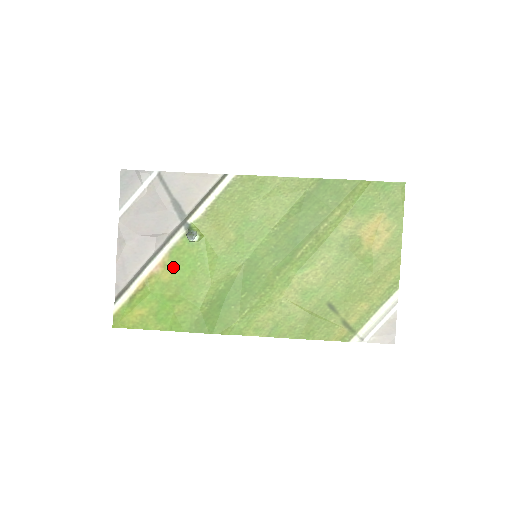
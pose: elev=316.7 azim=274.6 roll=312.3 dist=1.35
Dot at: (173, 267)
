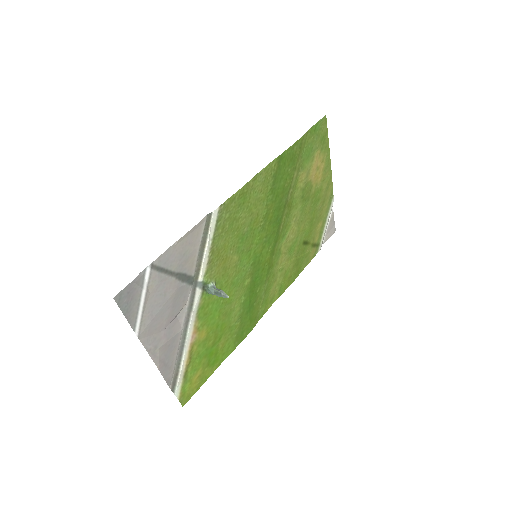
Dot at: (205, 323)
